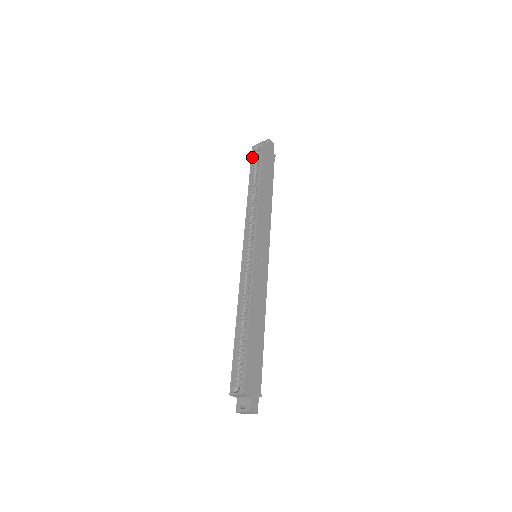
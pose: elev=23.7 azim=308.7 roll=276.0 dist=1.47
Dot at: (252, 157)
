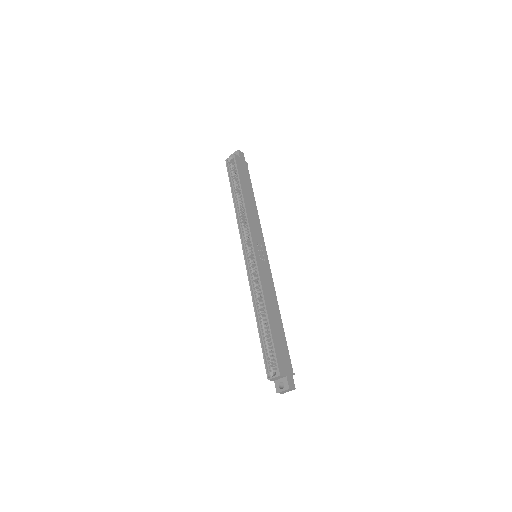
Dot at: (228, 169)
